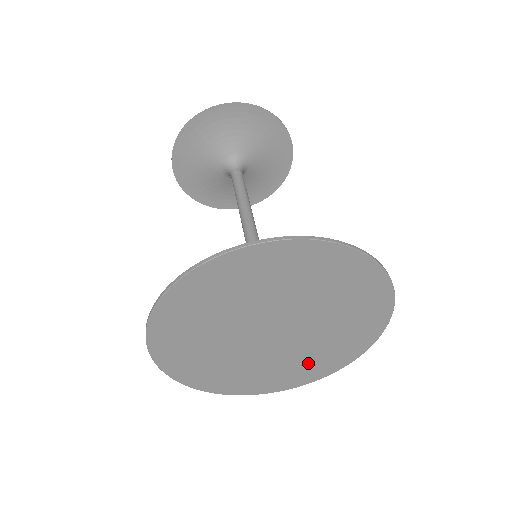
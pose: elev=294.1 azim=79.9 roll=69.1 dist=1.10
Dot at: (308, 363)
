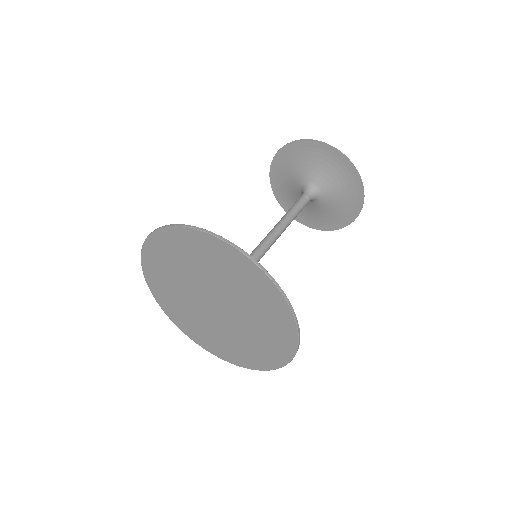
Dot at: (213, 338)
